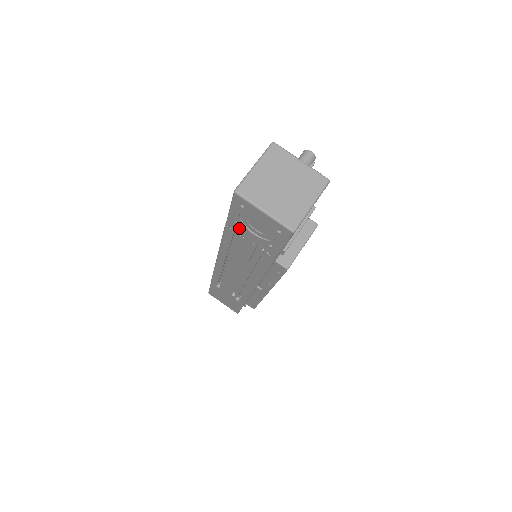
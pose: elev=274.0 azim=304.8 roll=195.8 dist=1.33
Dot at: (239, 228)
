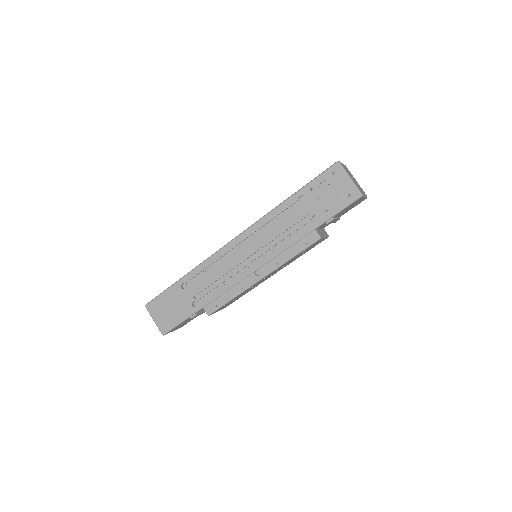
Dot at: (308, 196)
